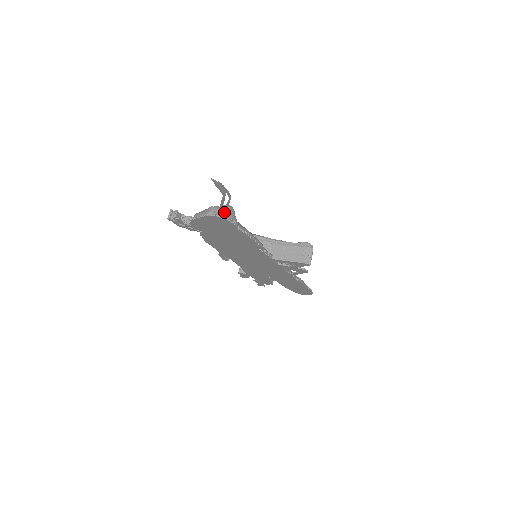
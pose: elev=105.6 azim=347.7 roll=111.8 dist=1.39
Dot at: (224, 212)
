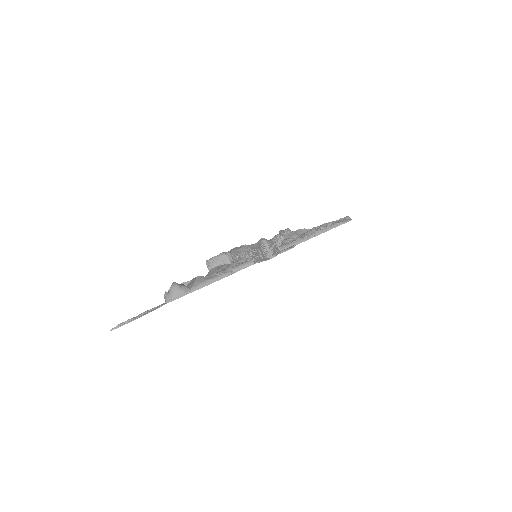
Dot at: occluded
